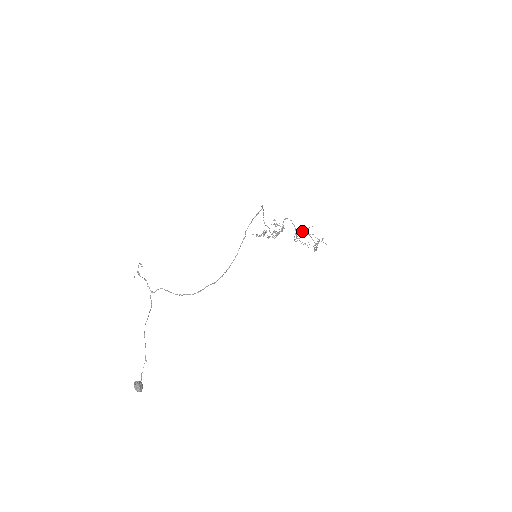
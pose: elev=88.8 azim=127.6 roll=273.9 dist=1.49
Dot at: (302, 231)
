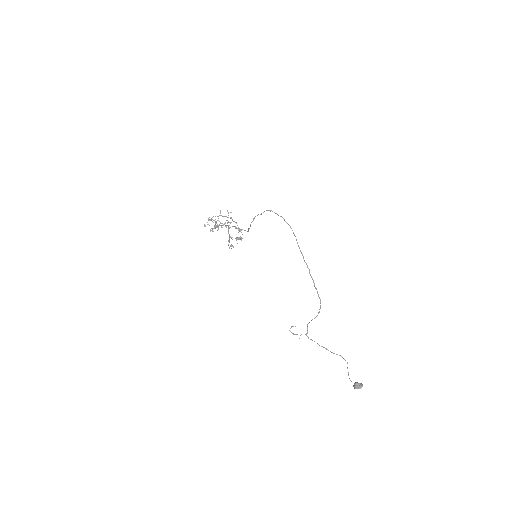
Dot at: occluded
